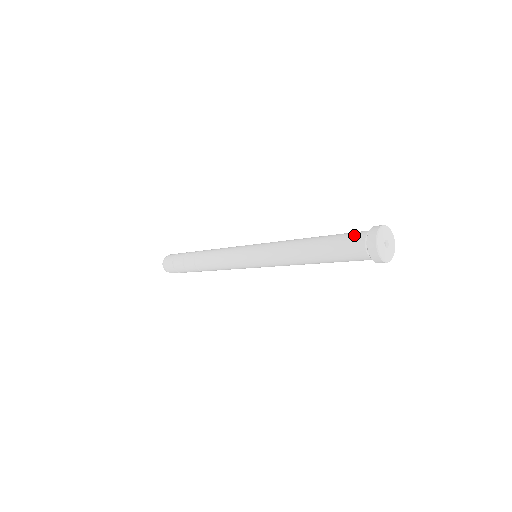
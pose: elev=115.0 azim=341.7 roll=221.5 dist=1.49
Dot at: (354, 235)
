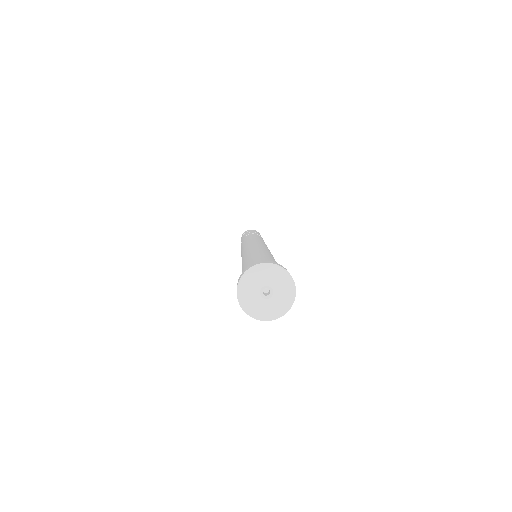
Dot at: occluded
